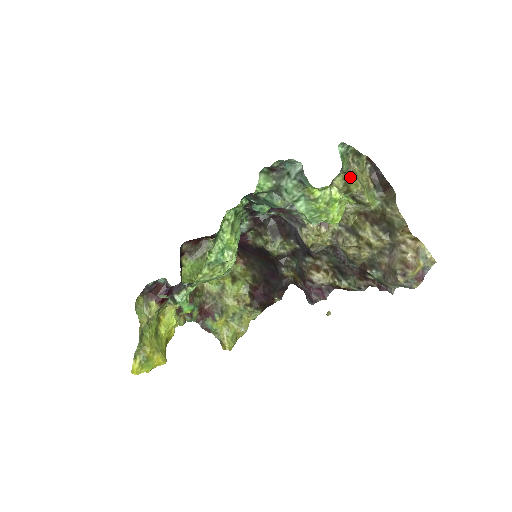
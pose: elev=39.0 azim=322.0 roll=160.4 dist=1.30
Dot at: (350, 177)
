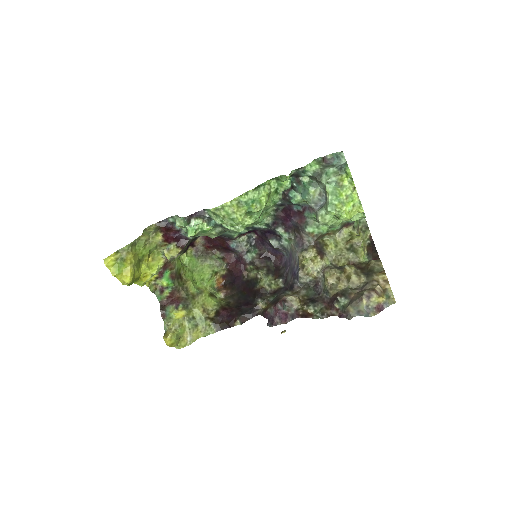
Dot at: (356, 233)
